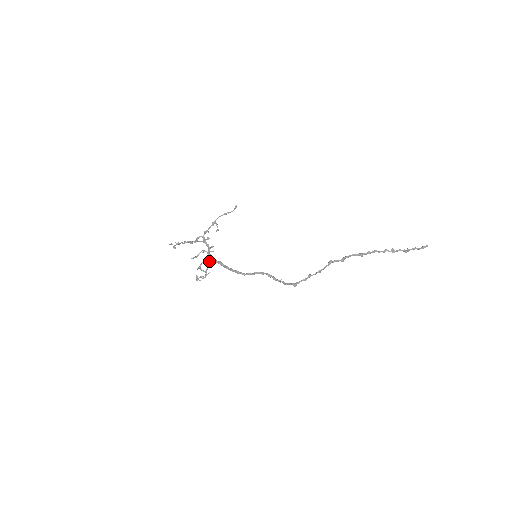
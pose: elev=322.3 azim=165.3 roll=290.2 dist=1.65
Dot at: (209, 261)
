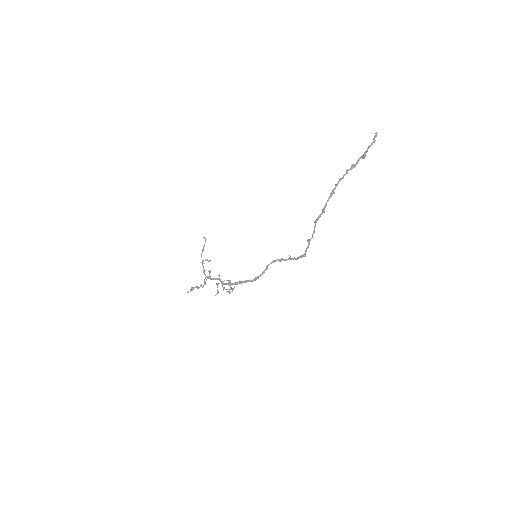
Dot at: occluded
